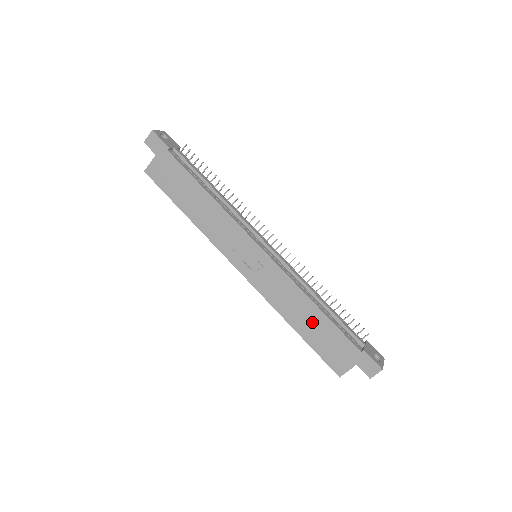
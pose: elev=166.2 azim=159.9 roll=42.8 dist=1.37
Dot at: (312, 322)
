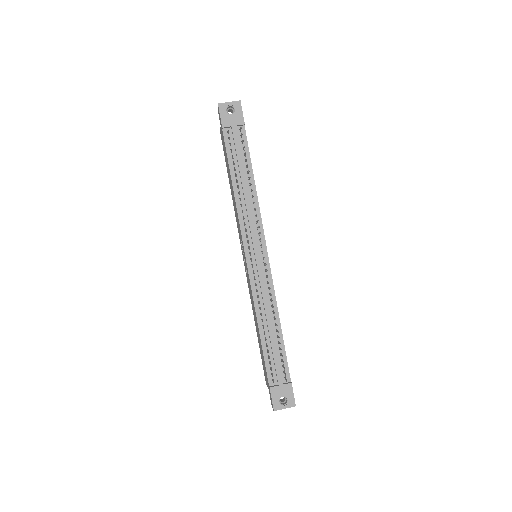
Dot at: occluded
